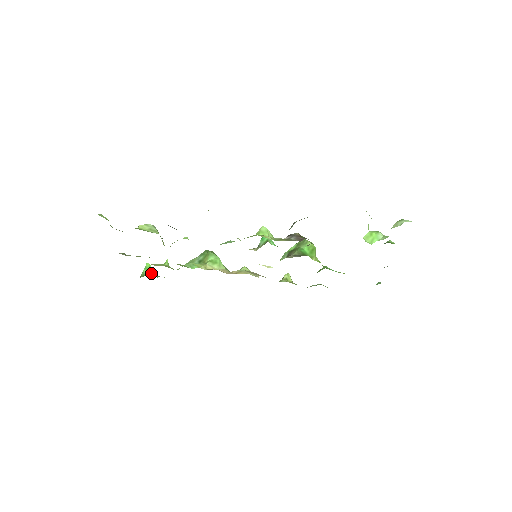
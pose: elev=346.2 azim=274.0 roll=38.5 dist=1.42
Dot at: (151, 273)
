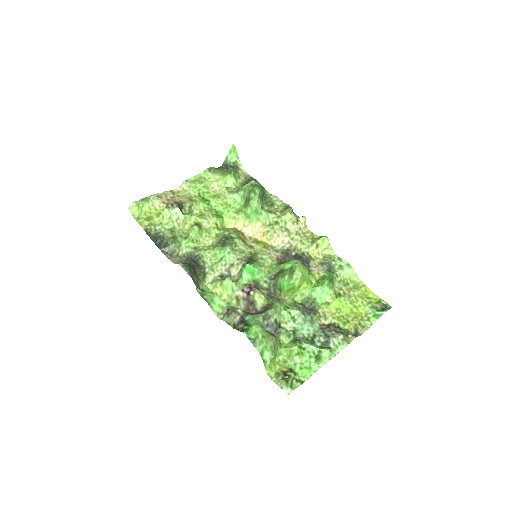
Dot at: (234, 159)
